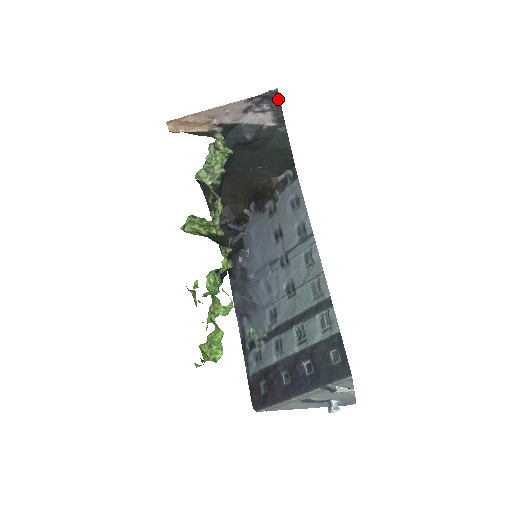
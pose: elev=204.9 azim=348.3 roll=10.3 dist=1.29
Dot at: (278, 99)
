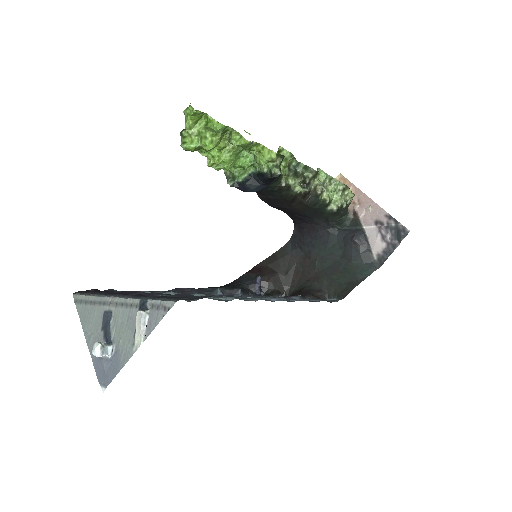
Dot at: (401, 239)
